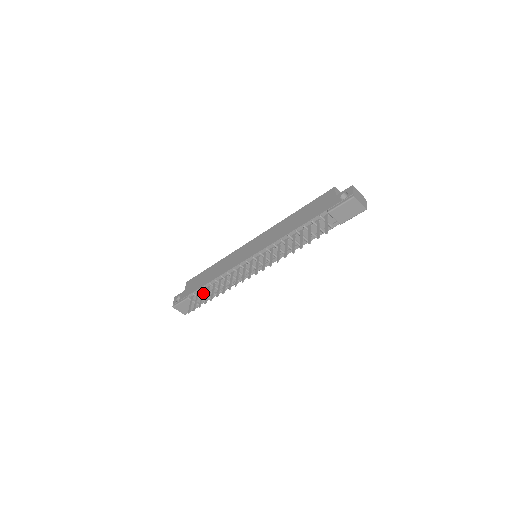
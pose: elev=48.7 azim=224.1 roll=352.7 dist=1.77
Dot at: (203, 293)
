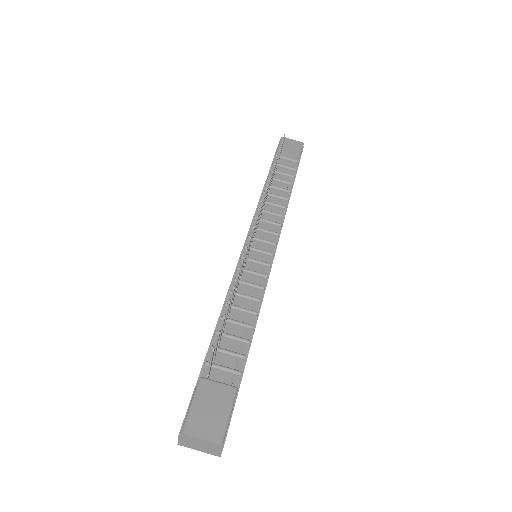
Dot at: (220, 334)
